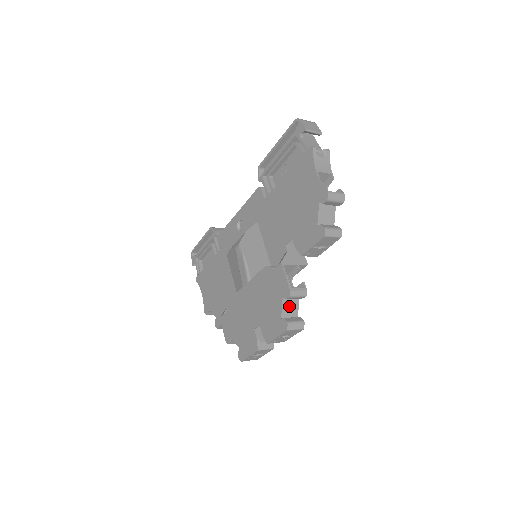
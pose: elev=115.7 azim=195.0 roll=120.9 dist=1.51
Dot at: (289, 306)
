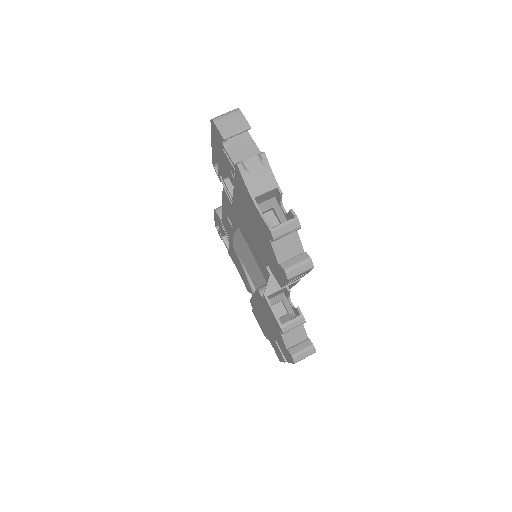
Dot at: (291, 333)
